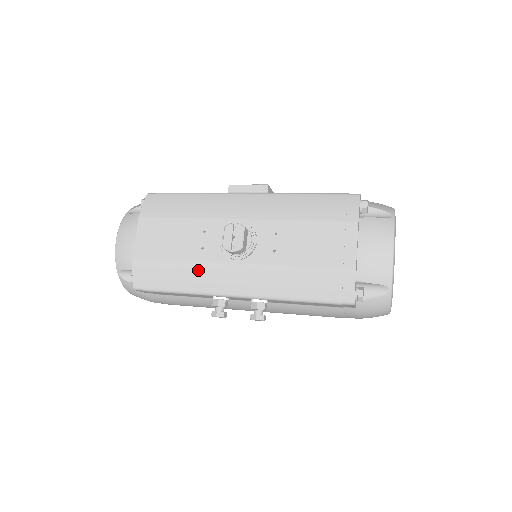
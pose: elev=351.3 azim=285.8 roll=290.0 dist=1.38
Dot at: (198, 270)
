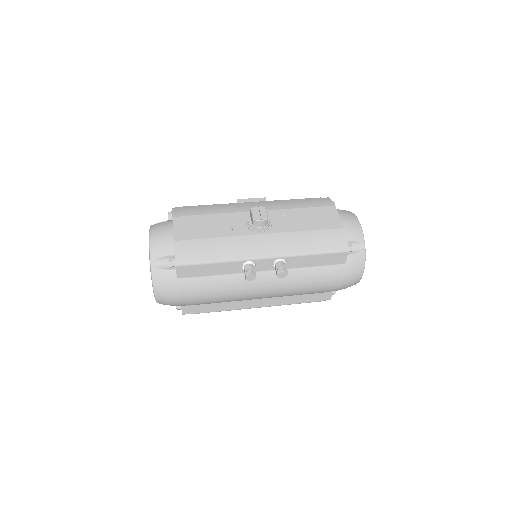
Dot at: (232, 242)
